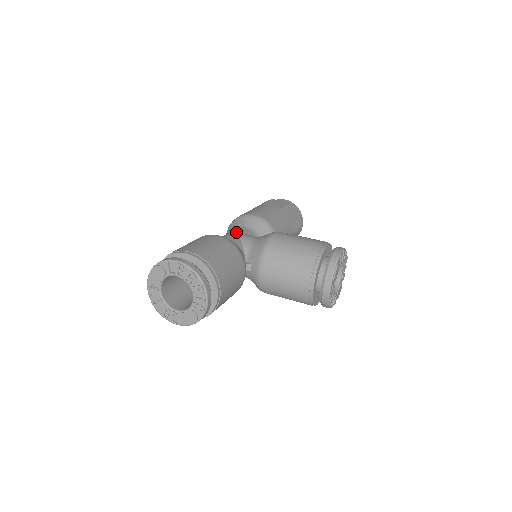
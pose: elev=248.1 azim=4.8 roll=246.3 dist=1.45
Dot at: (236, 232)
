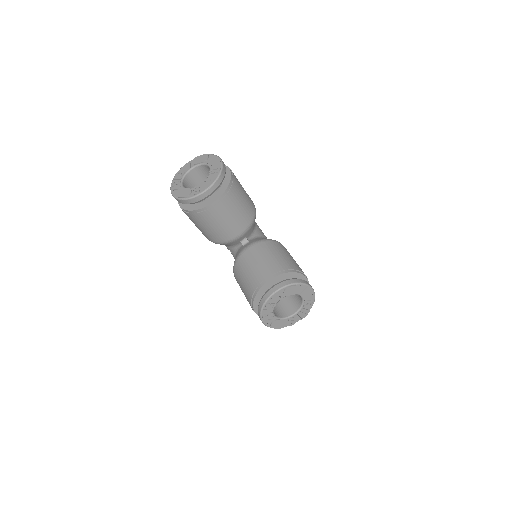
Dot at: occluded
